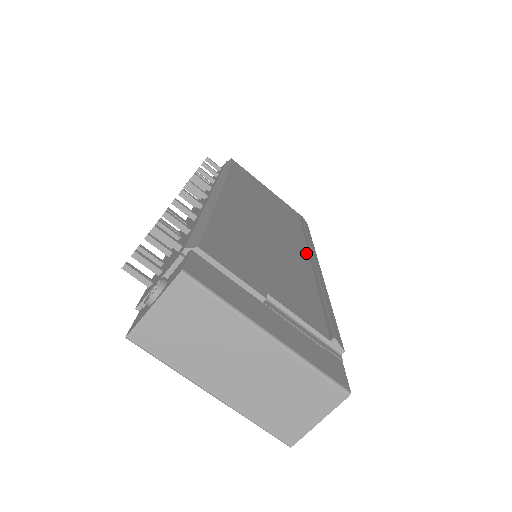
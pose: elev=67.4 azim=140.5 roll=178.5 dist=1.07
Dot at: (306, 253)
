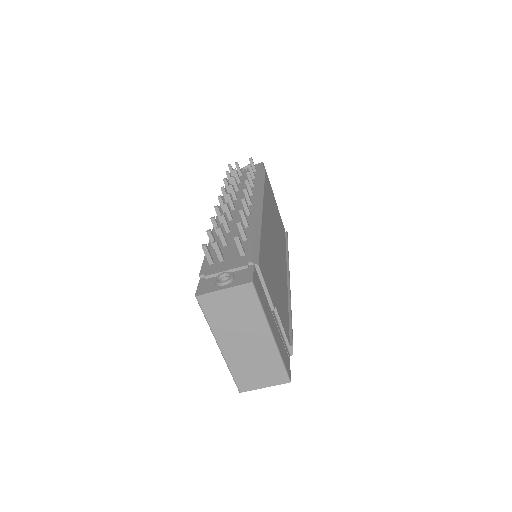
Dot at: (286, 270)
